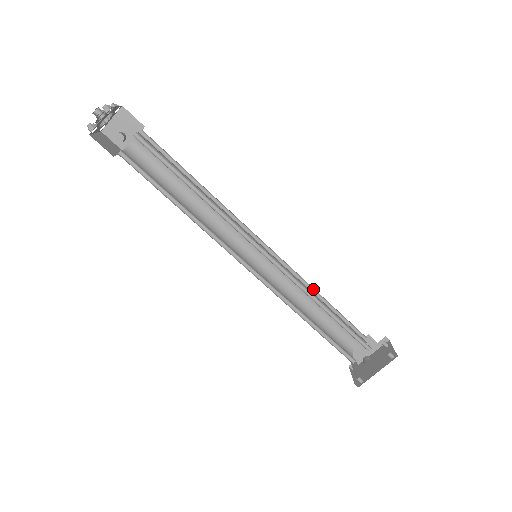
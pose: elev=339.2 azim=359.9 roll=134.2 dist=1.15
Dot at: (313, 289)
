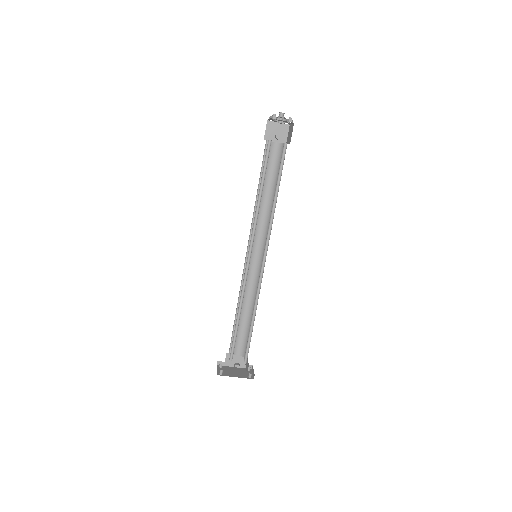
Dot at: occluded
